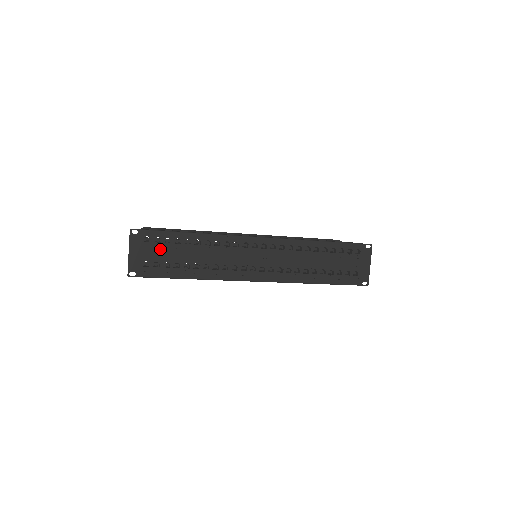
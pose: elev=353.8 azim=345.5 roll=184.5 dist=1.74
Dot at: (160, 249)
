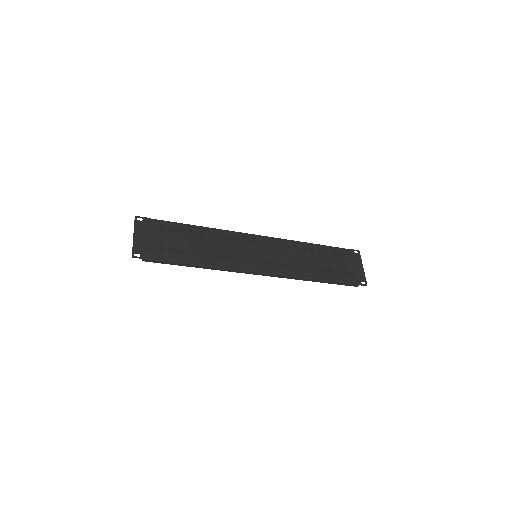
Dot at: (164, 236)
